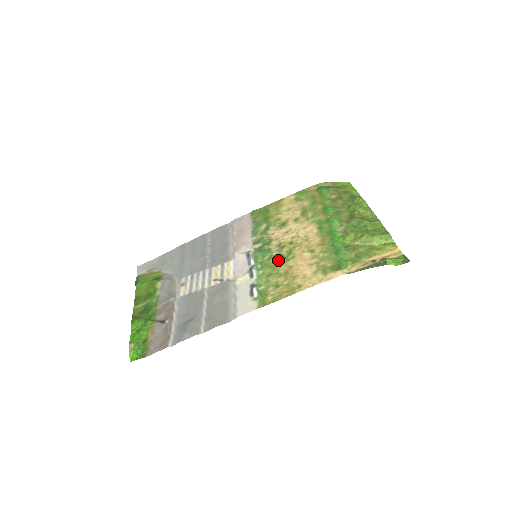
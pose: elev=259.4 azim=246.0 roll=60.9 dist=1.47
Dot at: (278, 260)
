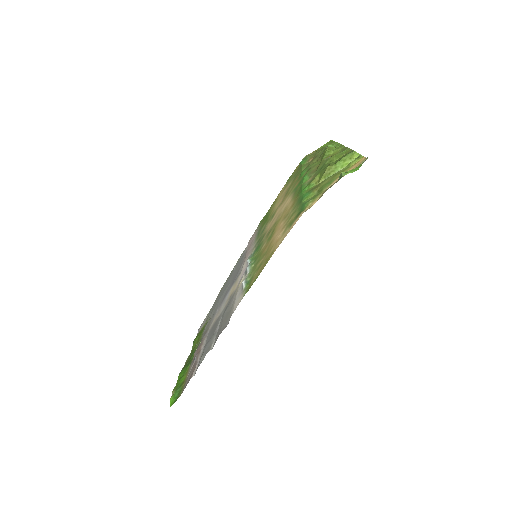
Dot at: (265, 245)
